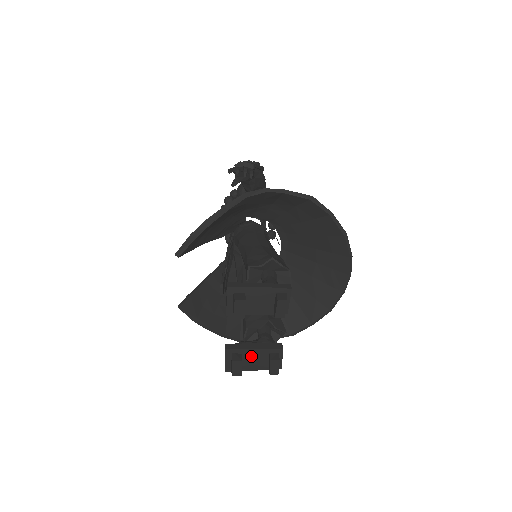
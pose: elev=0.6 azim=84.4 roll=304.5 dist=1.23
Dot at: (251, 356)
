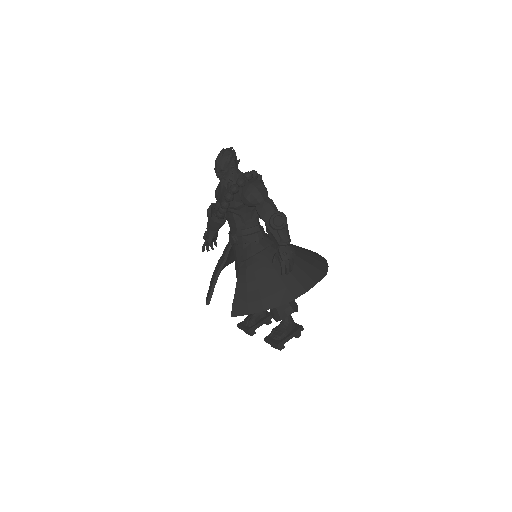
Dot at: occluded
